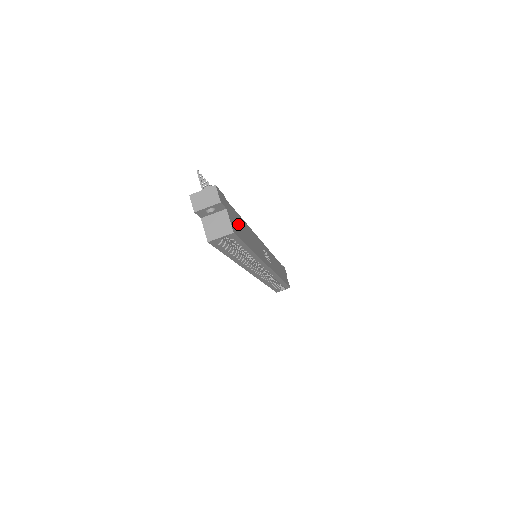
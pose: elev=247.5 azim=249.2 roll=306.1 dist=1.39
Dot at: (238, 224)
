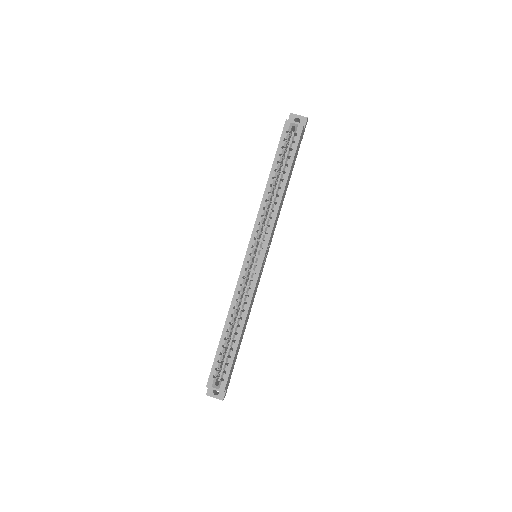
Dot at: occluded
